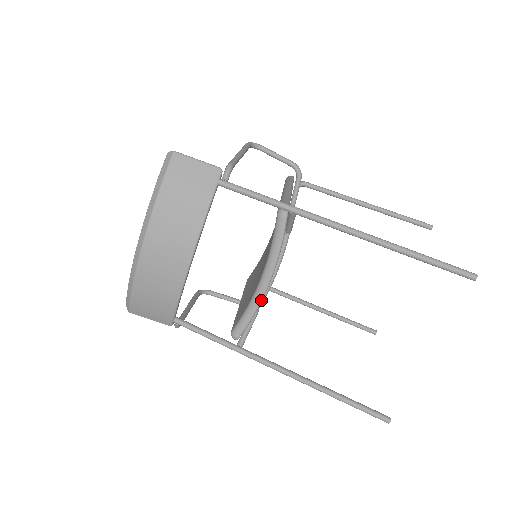
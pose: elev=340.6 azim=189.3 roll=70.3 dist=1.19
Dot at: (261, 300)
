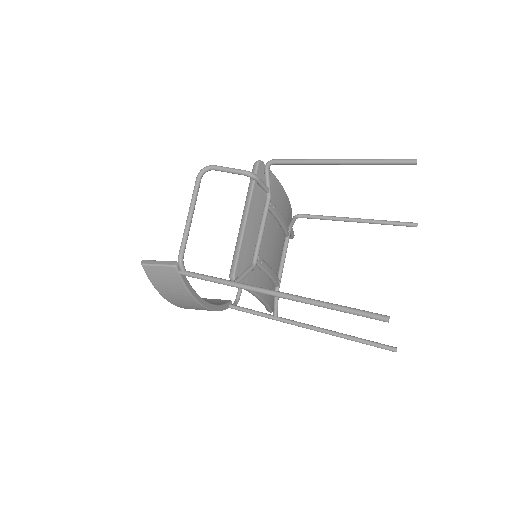
Dot at: (265, 304)
